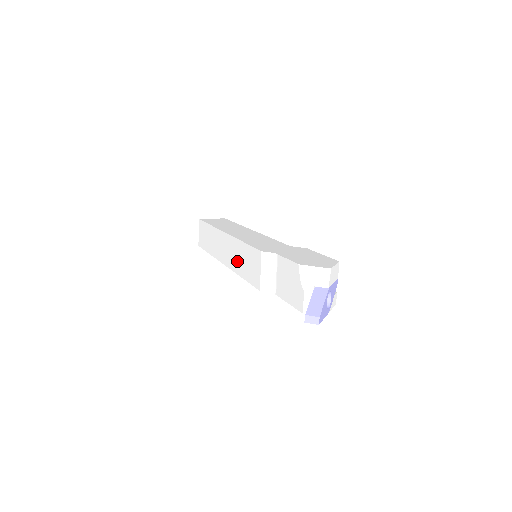
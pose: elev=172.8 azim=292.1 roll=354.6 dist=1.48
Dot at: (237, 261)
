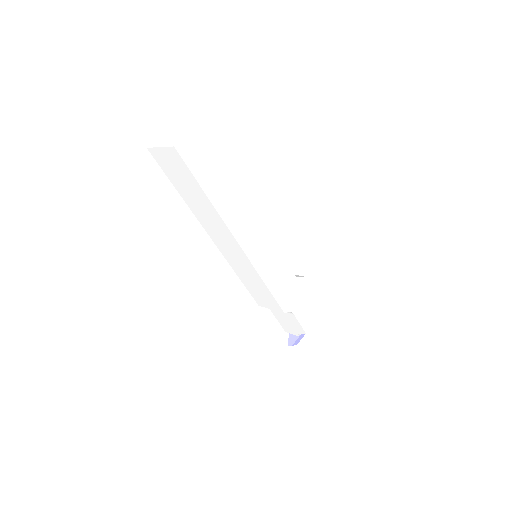
Dot at: (243, 273)
